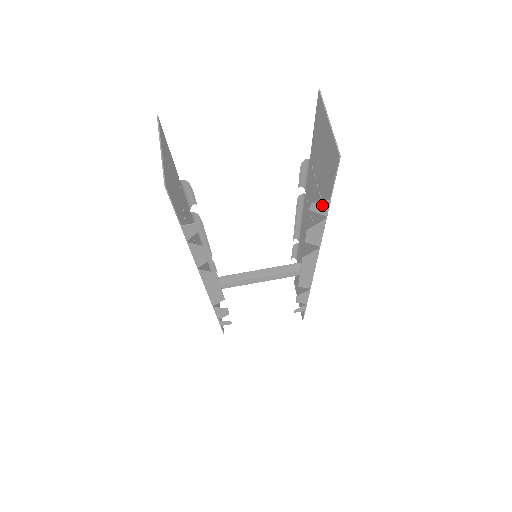
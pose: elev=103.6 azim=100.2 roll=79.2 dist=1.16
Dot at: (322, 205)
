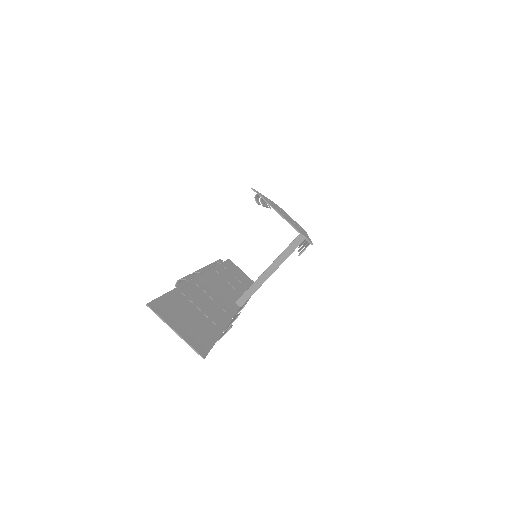
Dot at: occluded
